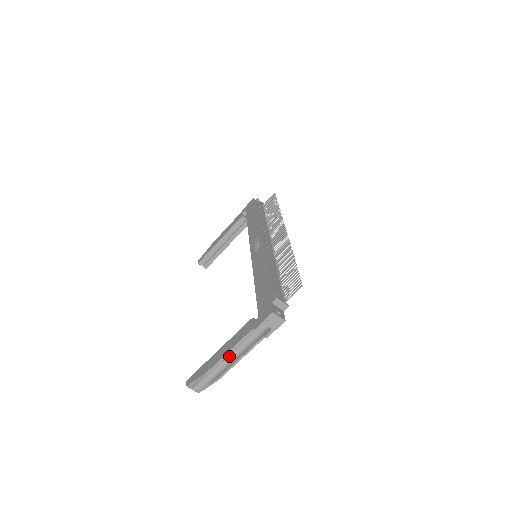
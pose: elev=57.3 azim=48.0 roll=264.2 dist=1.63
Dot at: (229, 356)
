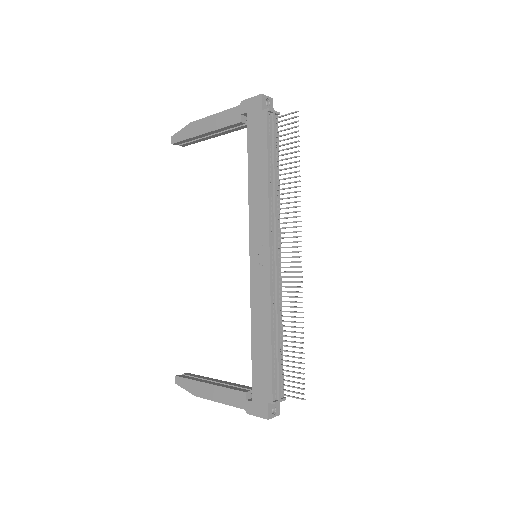
Dot at: occluded
